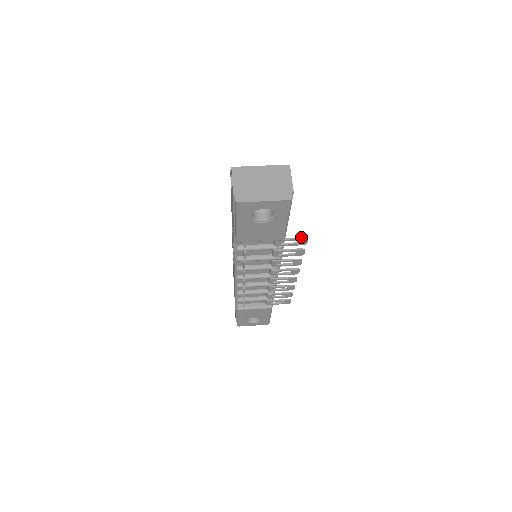
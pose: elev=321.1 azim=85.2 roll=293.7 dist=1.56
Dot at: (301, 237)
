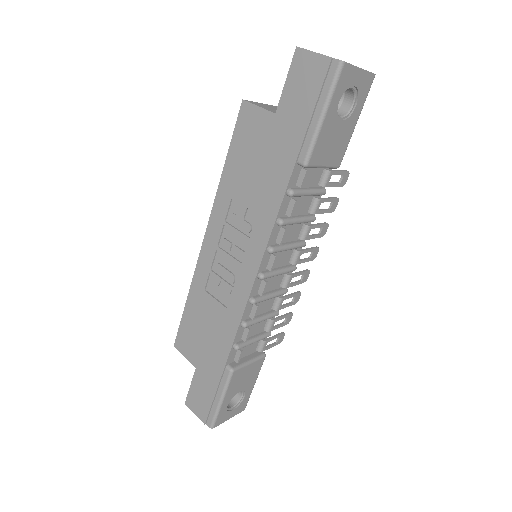
Dot at: (344, 170)
